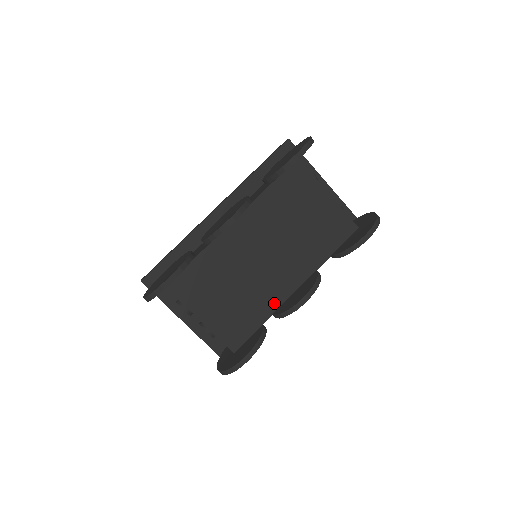
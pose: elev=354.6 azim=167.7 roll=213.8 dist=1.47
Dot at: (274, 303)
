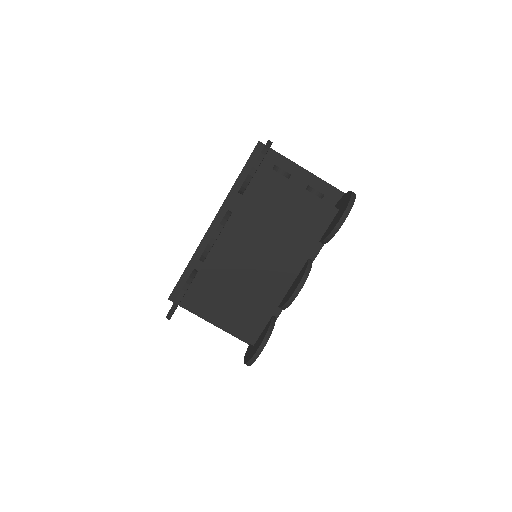
Dot at: (277, 297)
